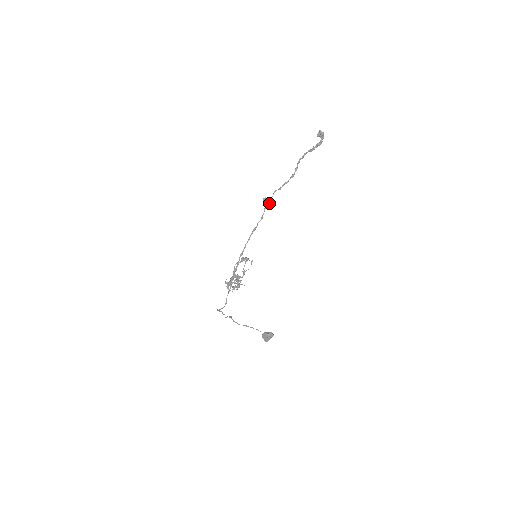
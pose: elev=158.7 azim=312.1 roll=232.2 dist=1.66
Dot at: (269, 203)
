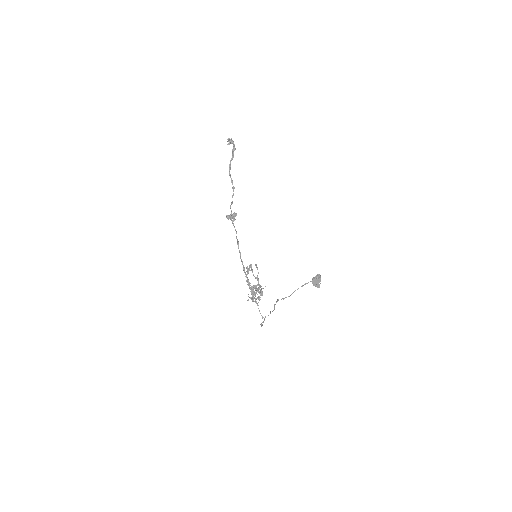
Dot at: (233, 218)
